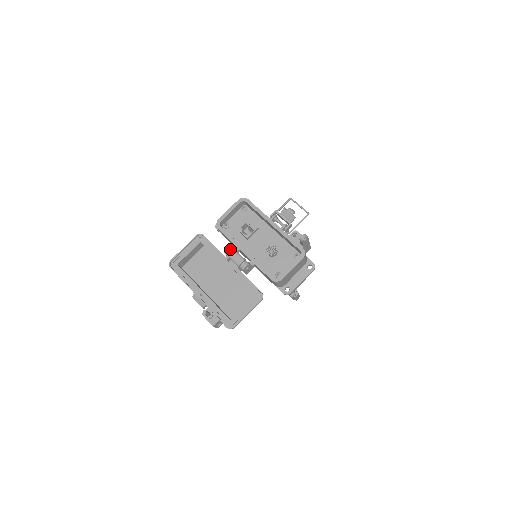
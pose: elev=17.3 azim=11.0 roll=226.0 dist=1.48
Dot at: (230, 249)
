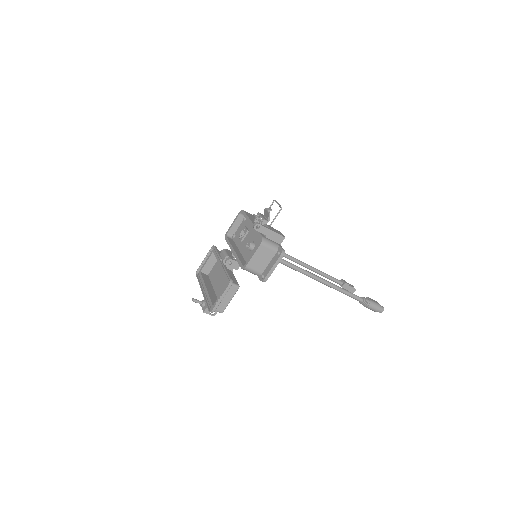
Dot at: (223, 251)
